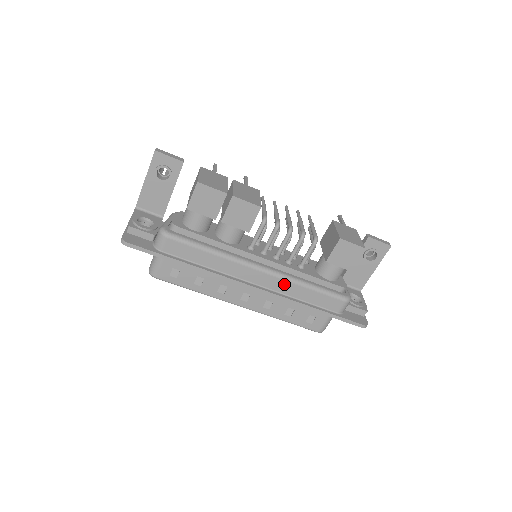
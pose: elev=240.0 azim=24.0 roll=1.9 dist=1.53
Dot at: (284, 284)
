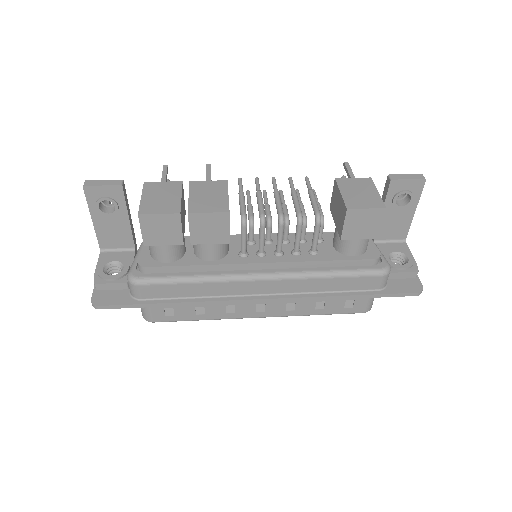
Dot at: (298, 283)
